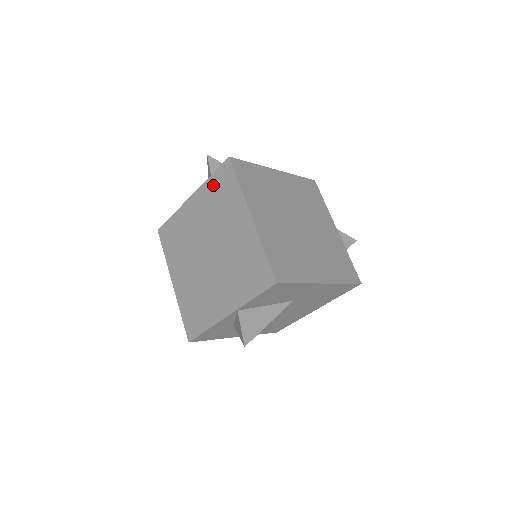
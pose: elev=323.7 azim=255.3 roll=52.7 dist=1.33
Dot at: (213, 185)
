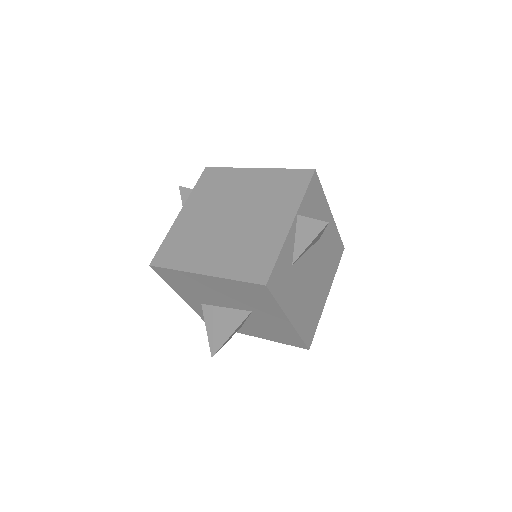
Dot at: (201, 188)
